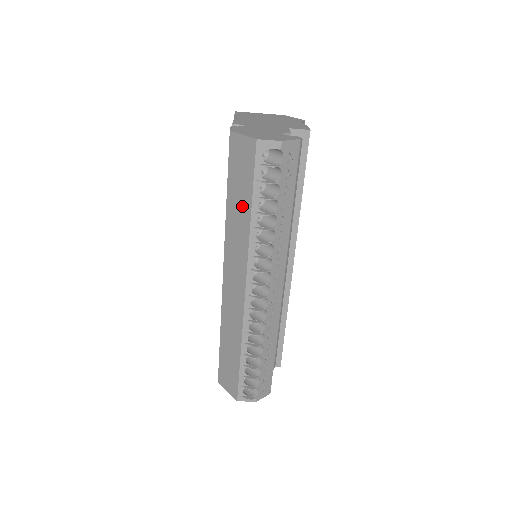
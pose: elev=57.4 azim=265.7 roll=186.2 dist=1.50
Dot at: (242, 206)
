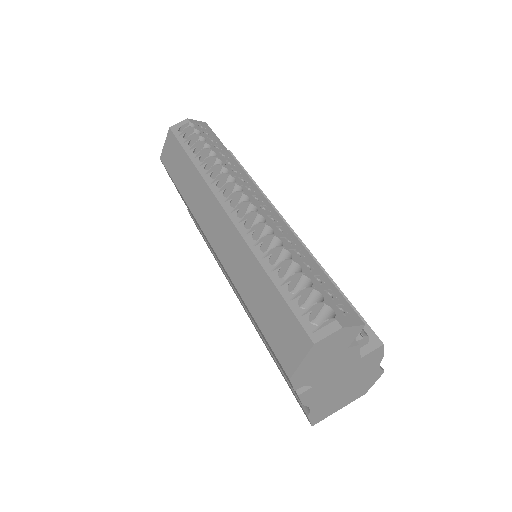
Dot at: (186, 170)
